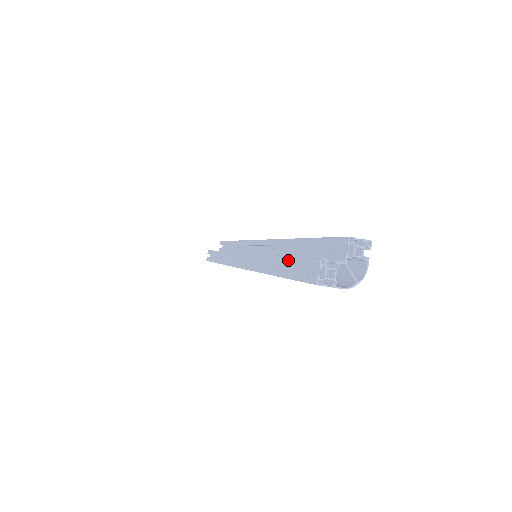
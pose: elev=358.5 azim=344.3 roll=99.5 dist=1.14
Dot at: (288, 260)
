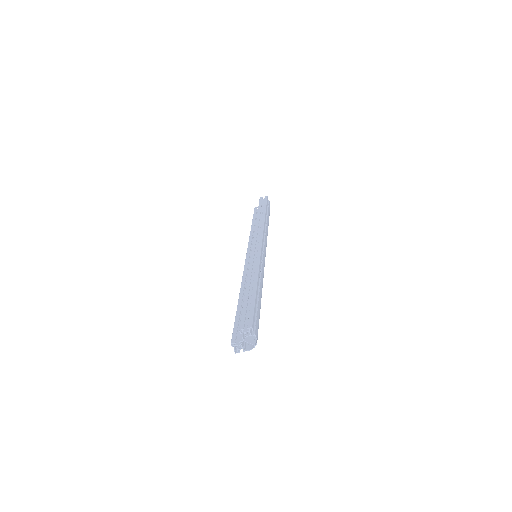
Dot at: (236, 317)
